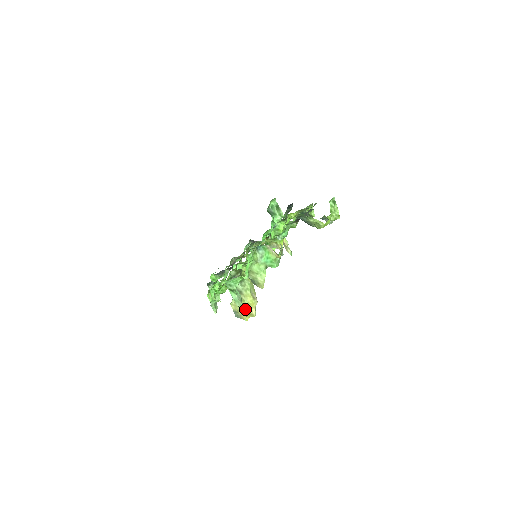
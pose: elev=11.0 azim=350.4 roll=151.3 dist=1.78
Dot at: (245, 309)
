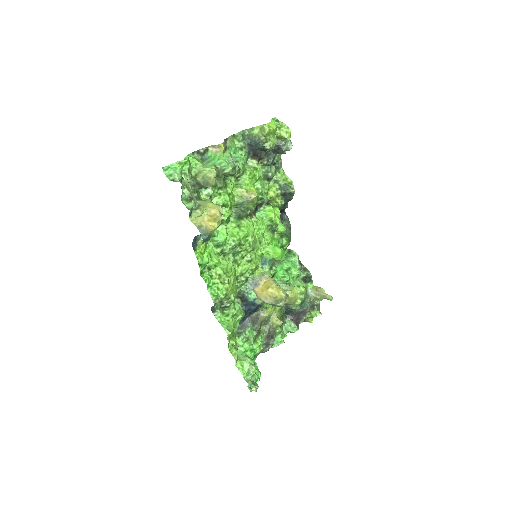
Dot at: (207, 216)
